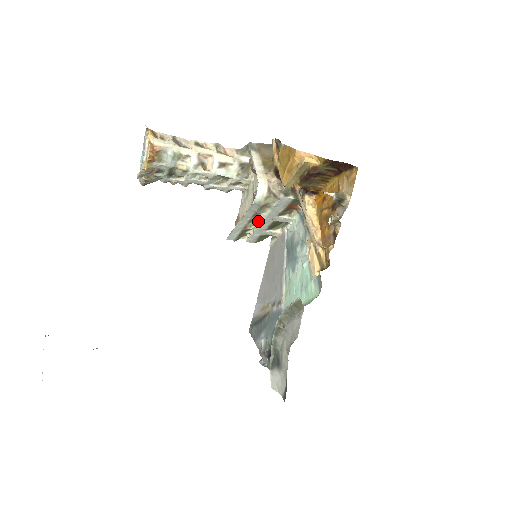
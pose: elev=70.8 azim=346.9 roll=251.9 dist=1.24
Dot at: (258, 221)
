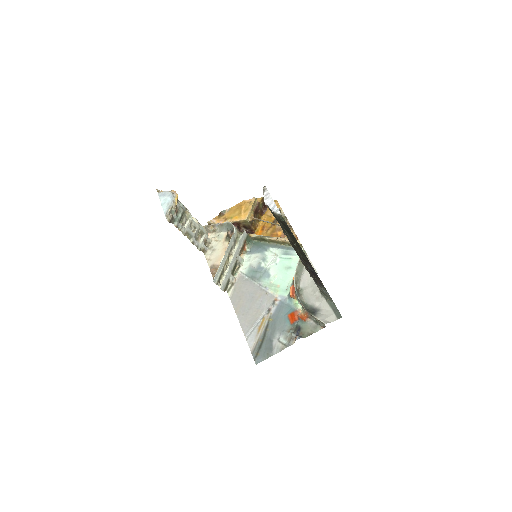
Dot at: (229, 261)
